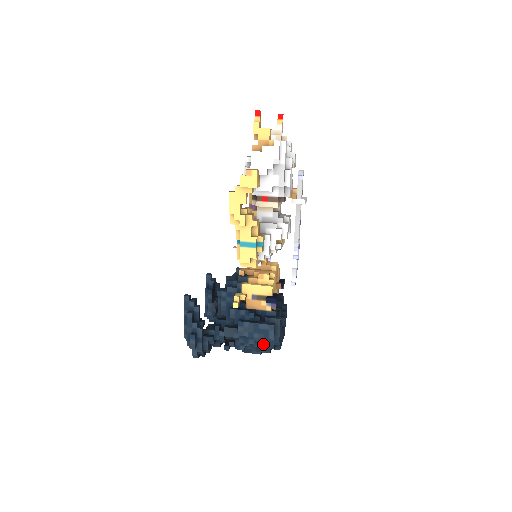
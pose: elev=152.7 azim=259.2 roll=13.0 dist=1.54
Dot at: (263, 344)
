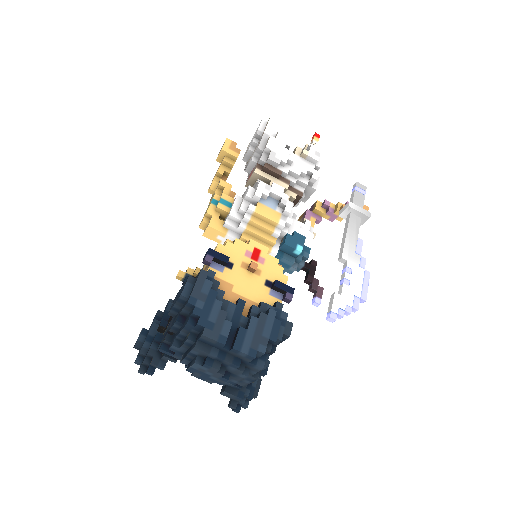
Dot at: (185, 323)
